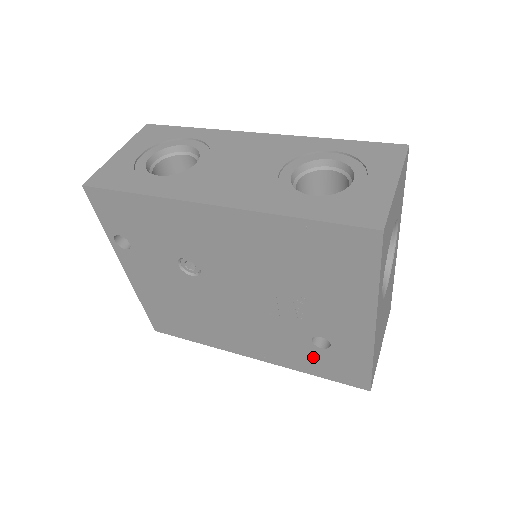
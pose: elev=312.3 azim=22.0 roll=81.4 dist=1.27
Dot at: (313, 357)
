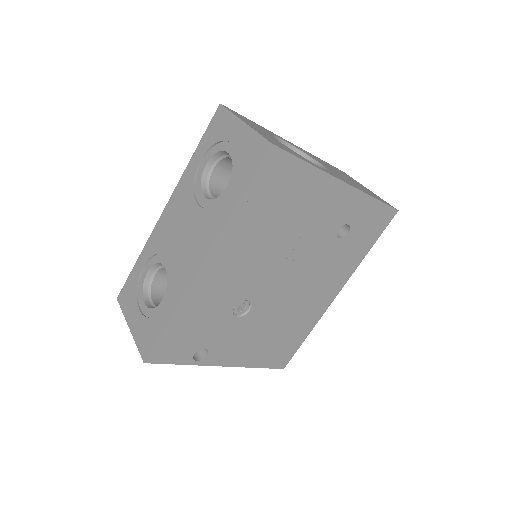
Dot at: (353, 244)
